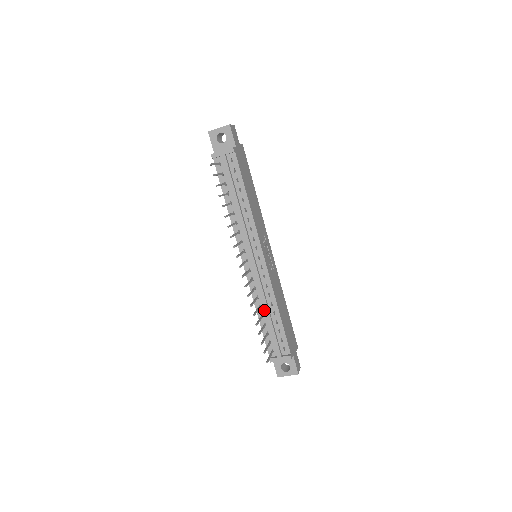
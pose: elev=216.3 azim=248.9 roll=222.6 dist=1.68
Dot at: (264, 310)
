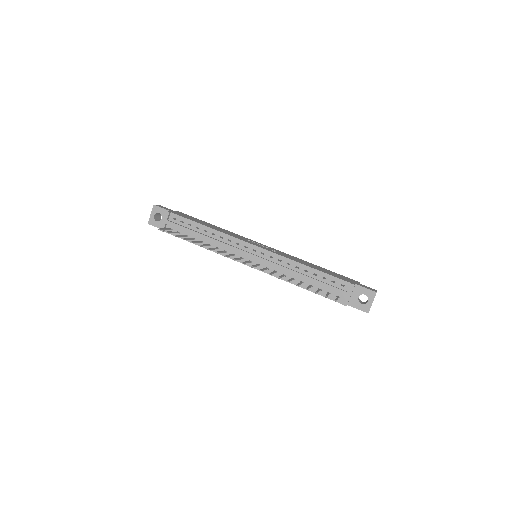
Dot at: (297, 277)
